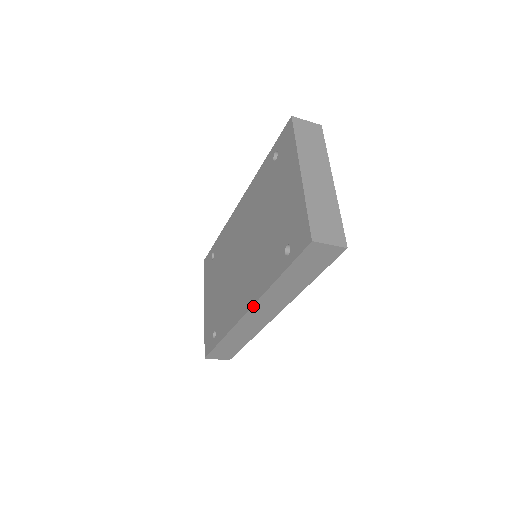
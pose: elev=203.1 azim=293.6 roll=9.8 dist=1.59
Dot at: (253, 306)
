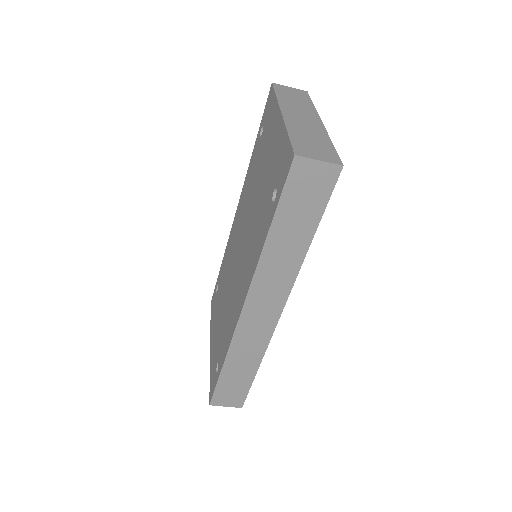
Dot at: (248, 293)
